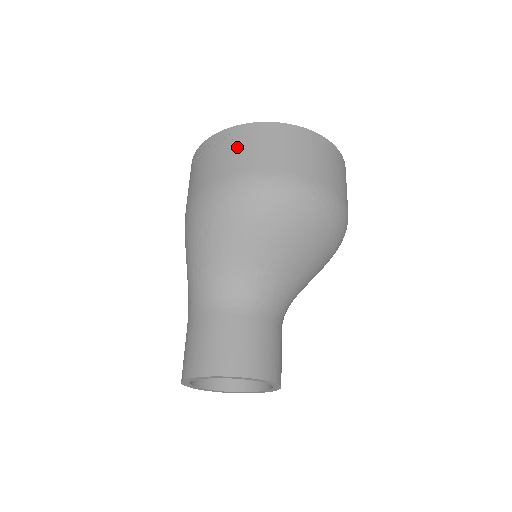
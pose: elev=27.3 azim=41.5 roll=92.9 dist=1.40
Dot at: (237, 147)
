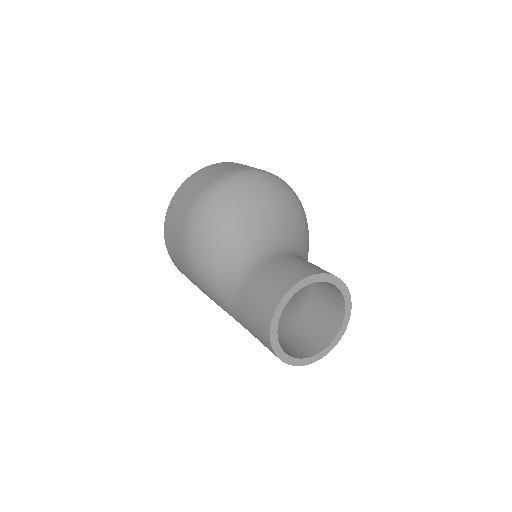
Dot at: (193, 184)
